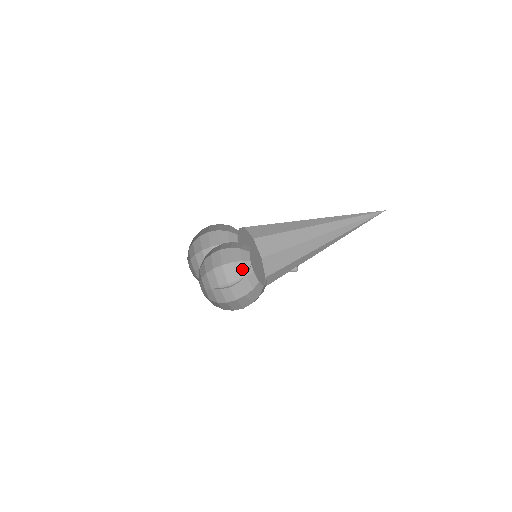
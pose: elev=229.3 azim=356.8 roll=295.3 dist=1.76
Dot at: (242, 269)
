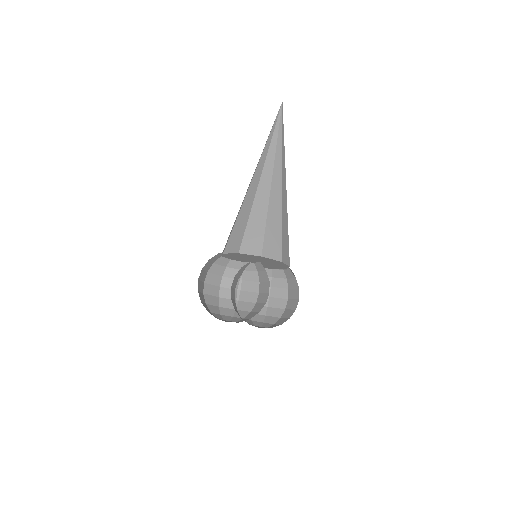
Dot at: (242, 271)
